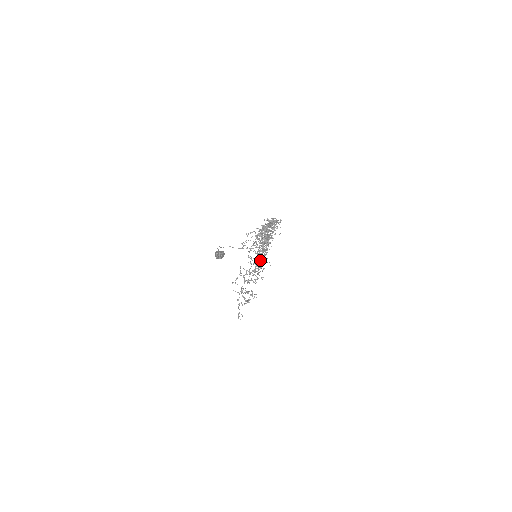
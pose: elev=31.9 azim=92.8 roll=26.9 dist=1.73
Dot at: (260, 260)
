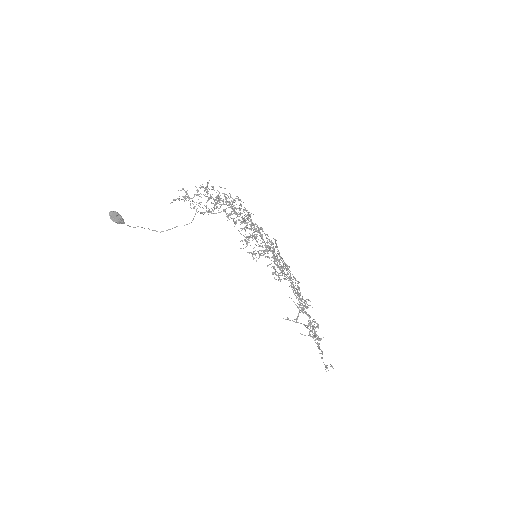
Dot at: (252, 253)
